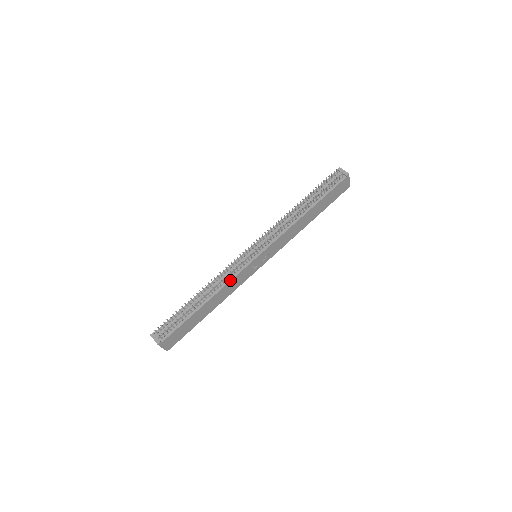
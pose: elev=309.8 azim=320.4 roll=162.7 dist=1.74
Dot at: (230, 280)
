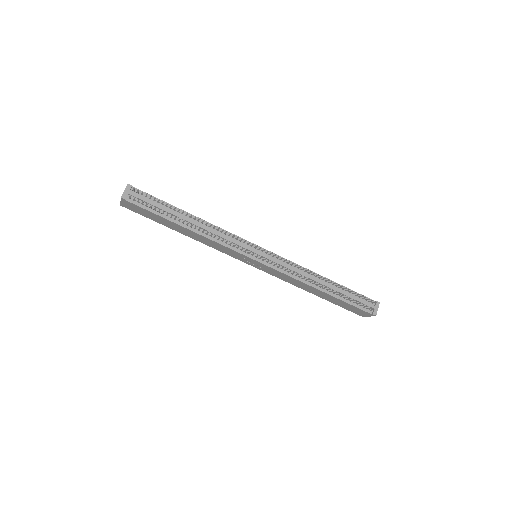
Dot at: (220, 243)
